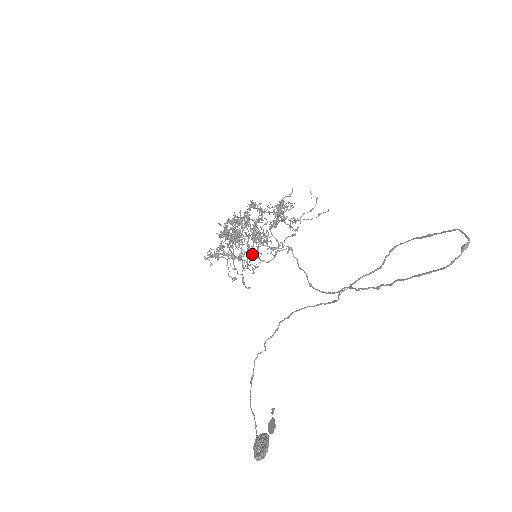
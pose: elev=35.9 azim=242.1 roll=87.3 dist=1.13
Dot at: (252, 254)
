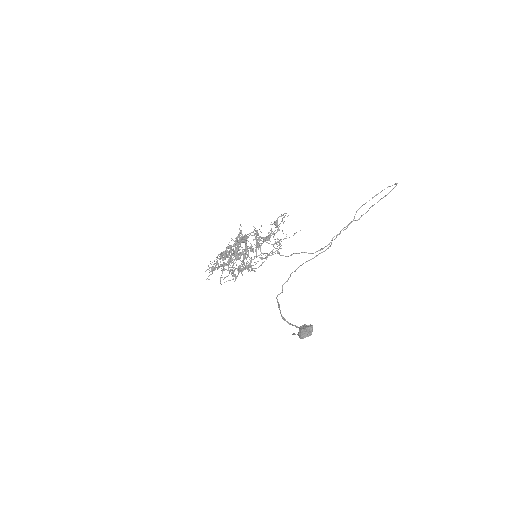
Dot at: occluded
